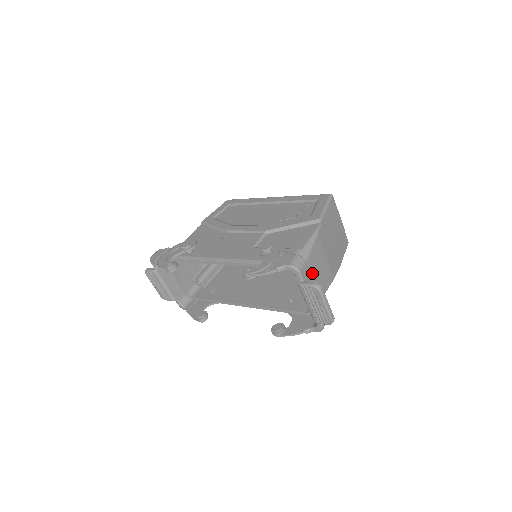
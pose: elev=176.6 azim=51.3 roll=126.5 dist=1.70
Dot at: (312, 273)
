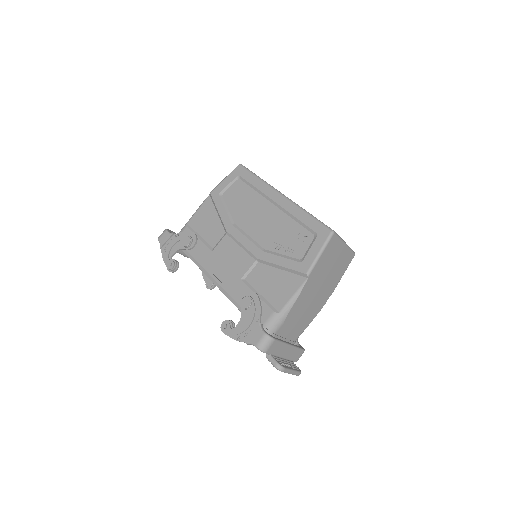
Dot at: (289, 327)
